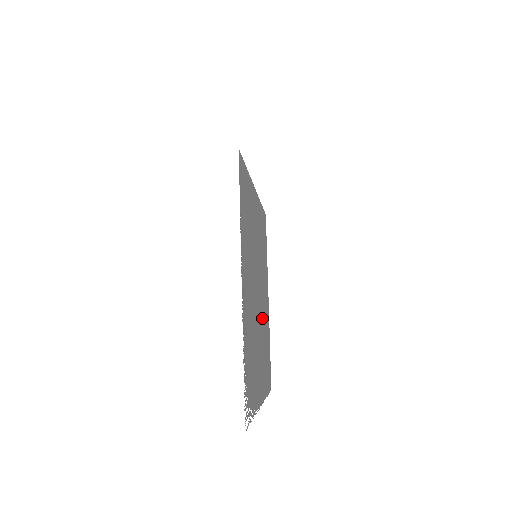
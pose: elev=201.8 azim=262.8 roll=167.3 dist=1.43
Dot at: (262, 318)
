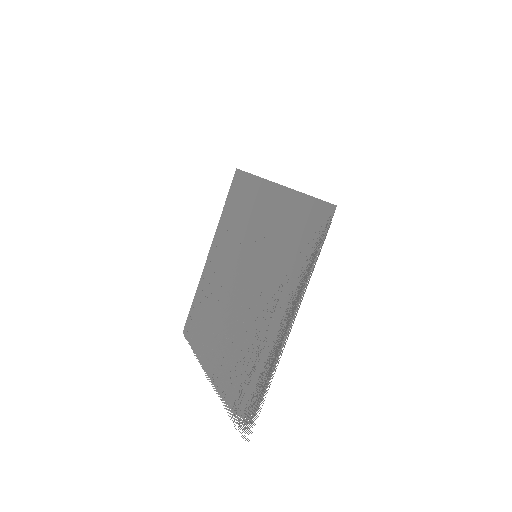
Dot at: (222, 295)
